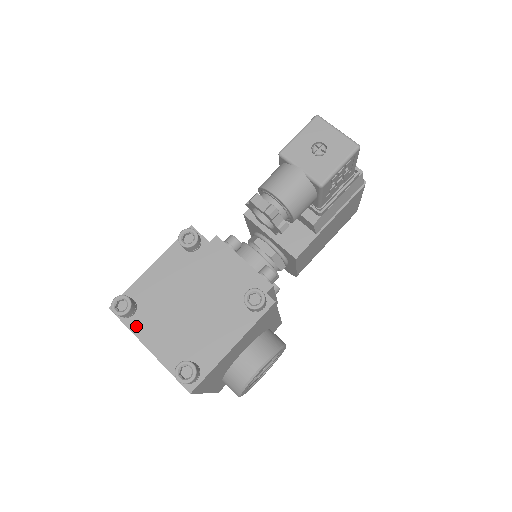
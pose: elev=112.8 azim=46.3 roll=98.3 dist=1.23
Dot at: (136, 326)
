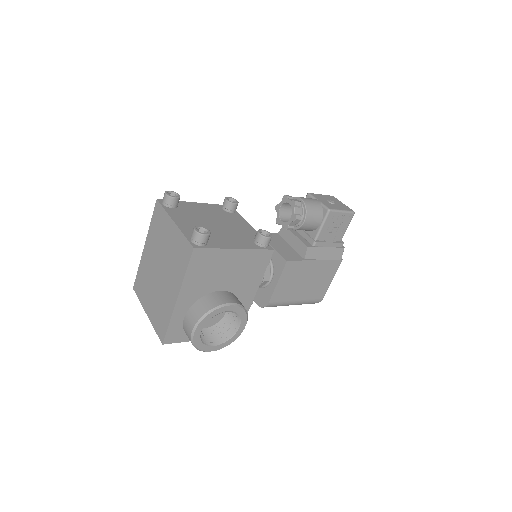
Dot at: (171, 212)
